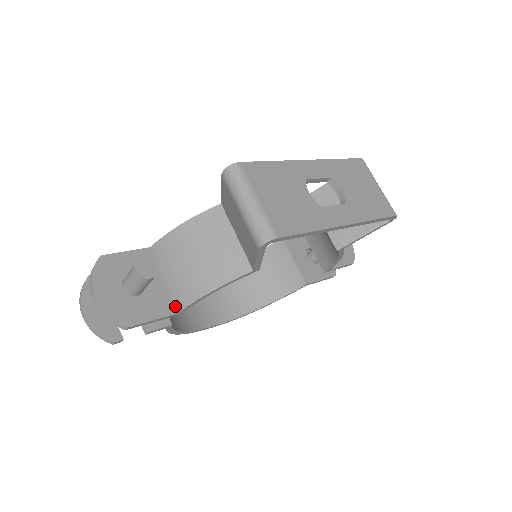
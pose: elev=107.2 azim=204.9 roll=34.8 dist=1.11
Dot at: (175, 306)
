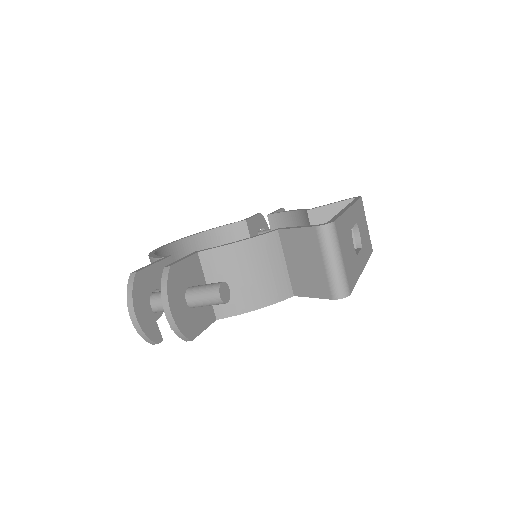
Dot at: (215, 313)
